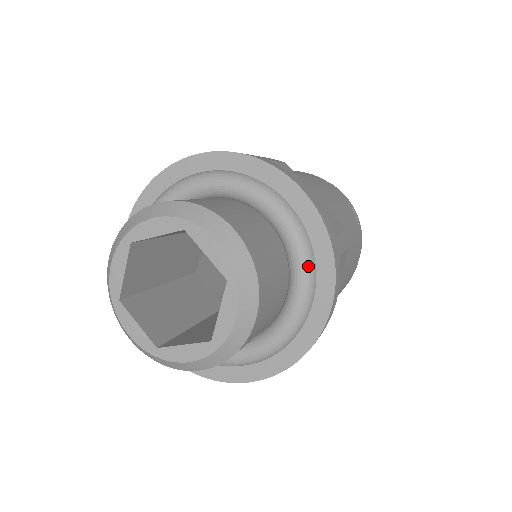
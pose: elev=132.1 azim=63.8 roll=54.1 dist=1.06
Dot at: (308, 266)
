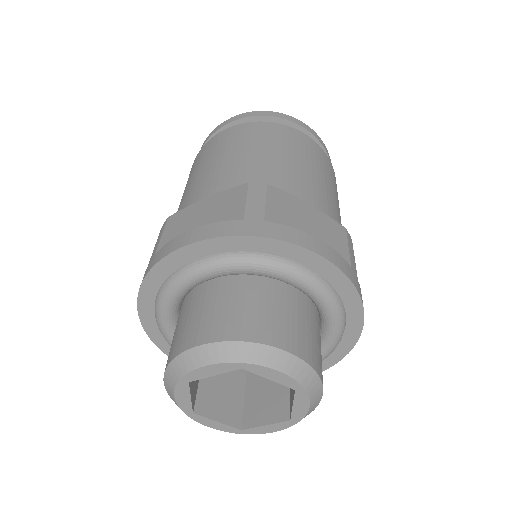
Dot at: (338, 310)
